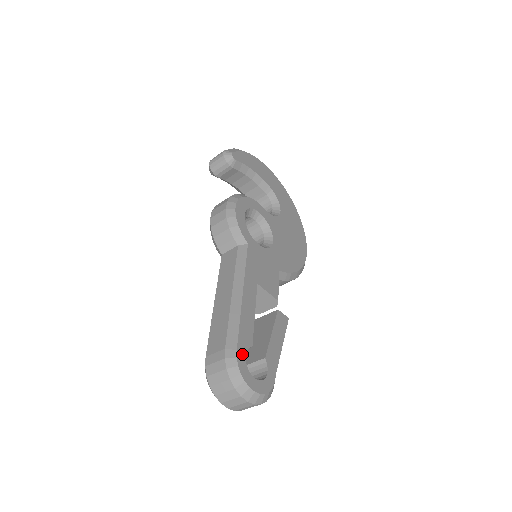
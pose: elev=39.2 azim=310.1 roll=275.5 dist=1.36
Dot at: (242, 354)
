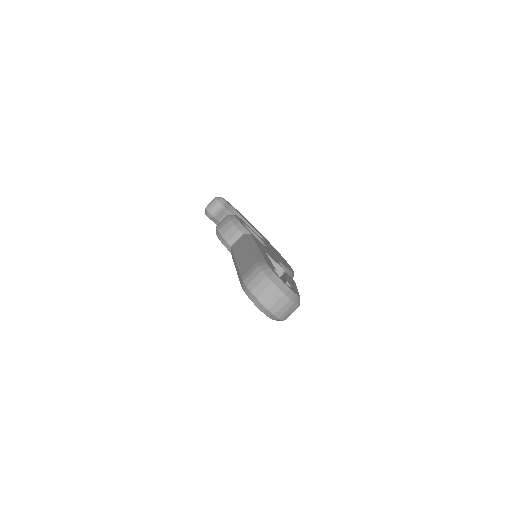
Dot at: (271, 267)
